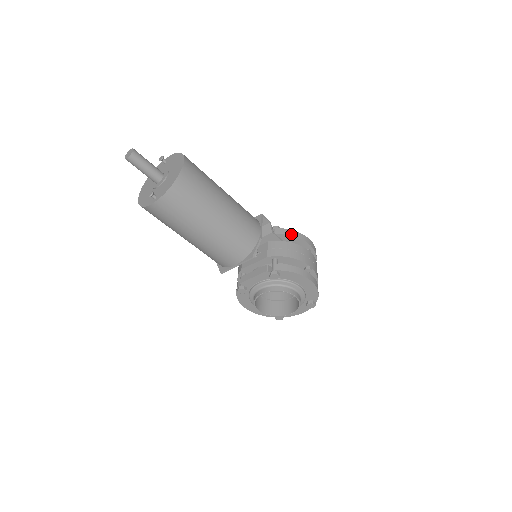
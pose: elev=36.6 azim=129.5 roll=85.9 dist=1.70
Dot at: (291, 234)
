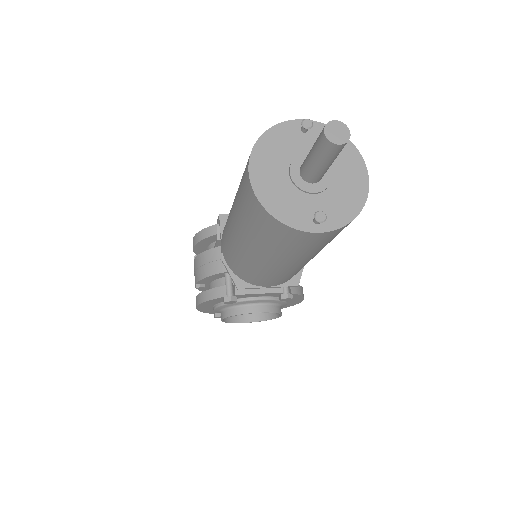
Dot at: occluded
